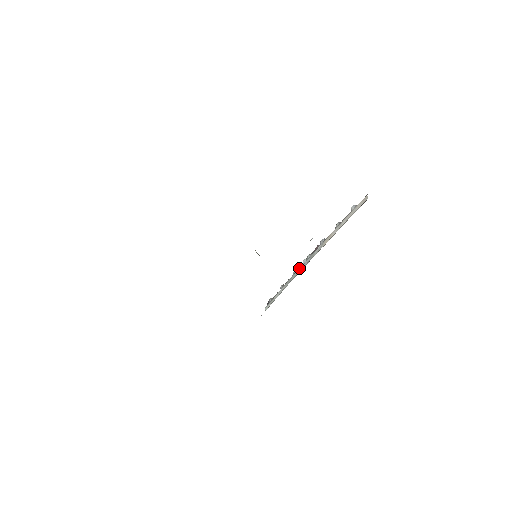
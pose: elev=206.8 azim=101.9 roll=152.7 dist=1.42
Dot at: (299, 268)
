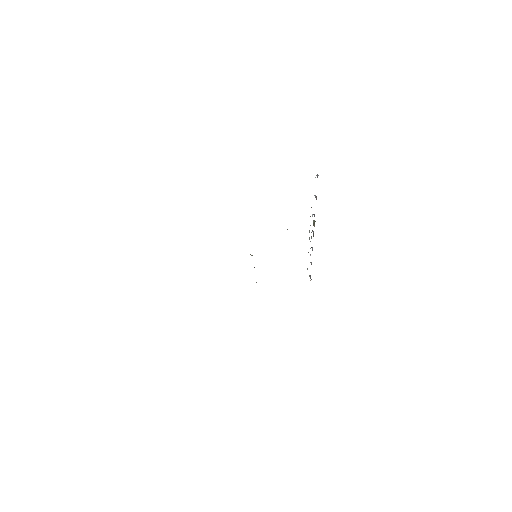
Dot at: occluded
